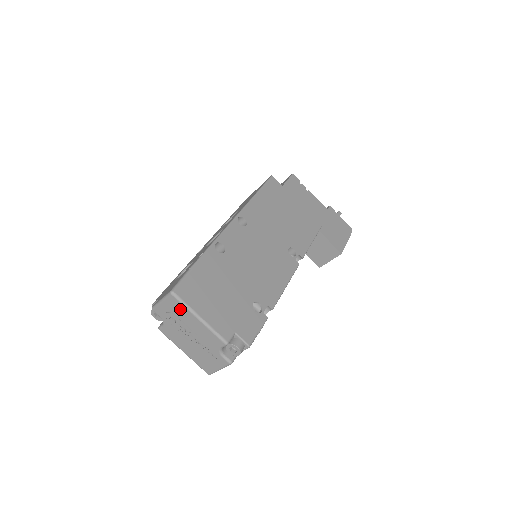
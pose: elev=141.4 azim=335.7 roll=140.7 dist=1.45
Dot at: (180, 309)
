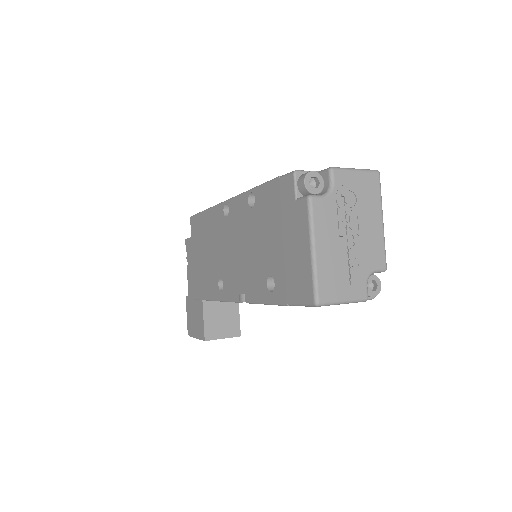
Dot at: (372, 194)
